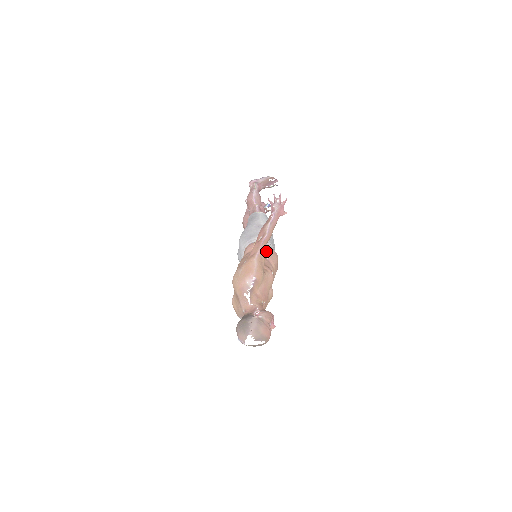
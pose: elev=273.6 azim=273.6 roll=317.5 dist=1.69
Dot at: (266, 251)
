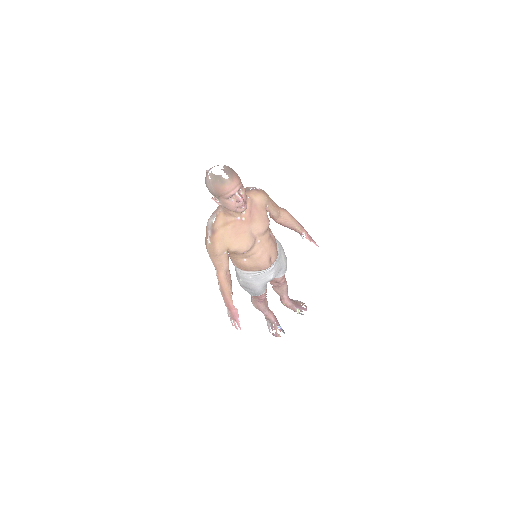
Dot at: occluded
